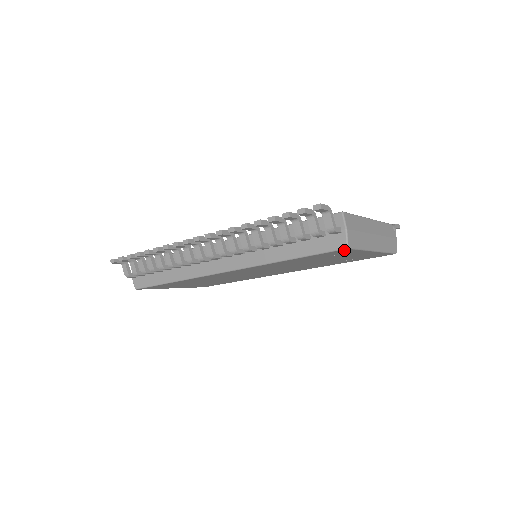
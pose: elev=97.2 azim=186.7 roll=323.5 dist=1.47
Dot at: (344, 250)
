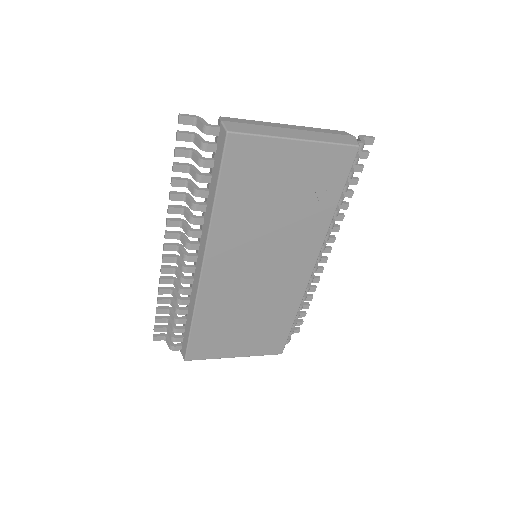
Dot at: (234, 140)
